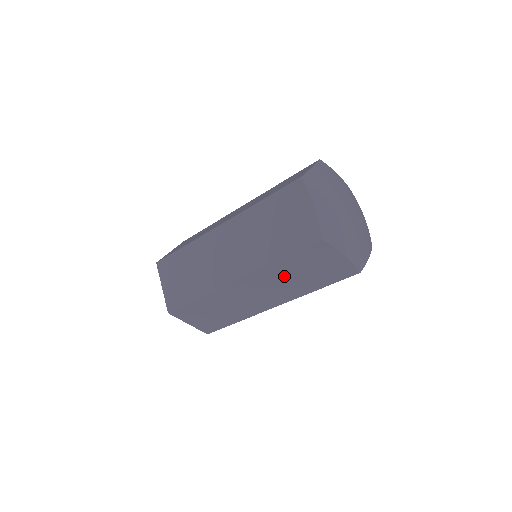
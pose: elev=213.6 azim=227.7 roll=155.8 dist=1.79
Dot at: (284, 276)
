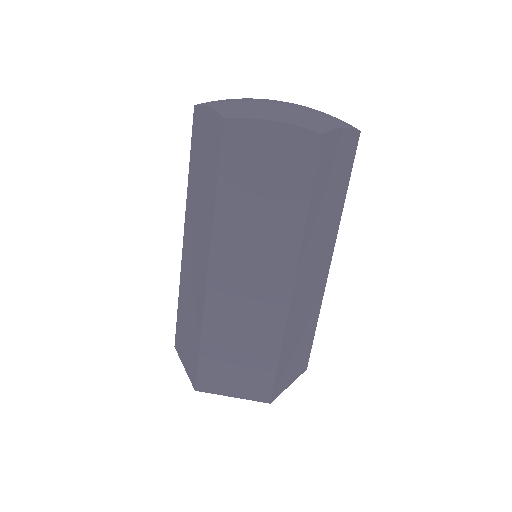
Dot at: (197, 195)
